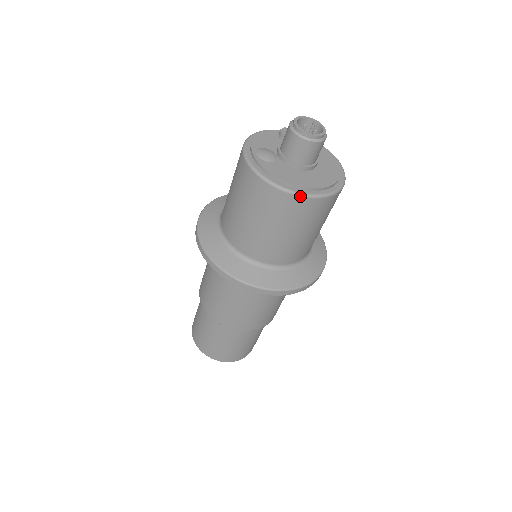
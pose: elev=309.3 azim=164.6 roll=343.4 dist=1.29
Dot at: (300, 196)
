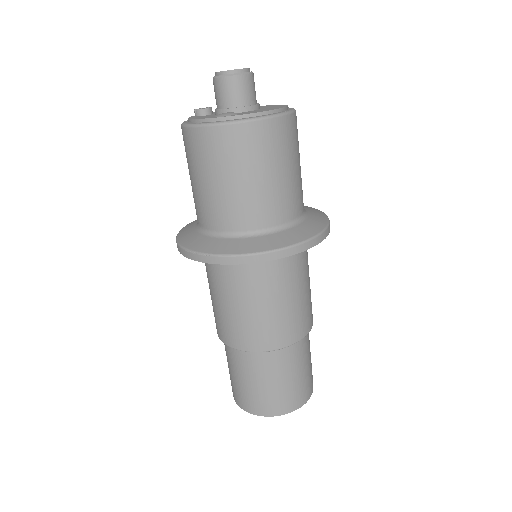
Dot at: (290, 113)
